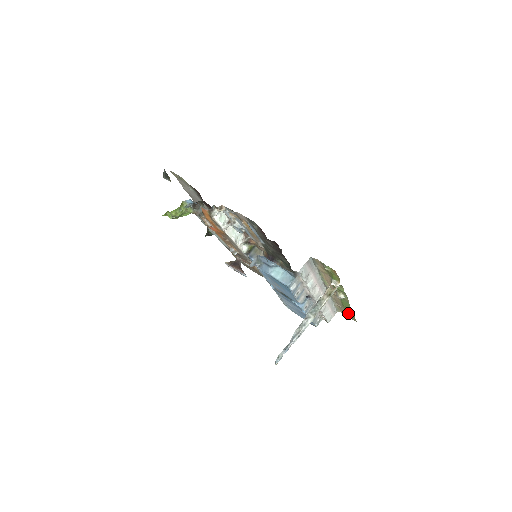
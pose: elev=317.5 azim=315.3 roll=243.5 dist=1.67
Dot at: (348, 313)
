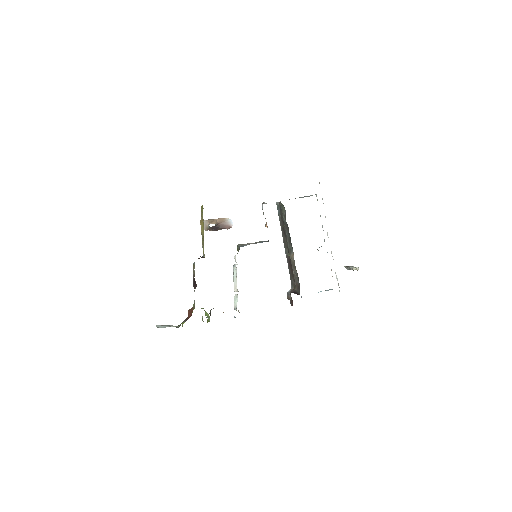
Dot at: occluded
